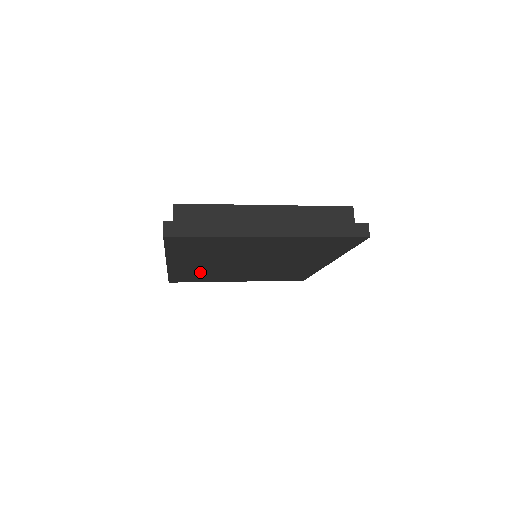
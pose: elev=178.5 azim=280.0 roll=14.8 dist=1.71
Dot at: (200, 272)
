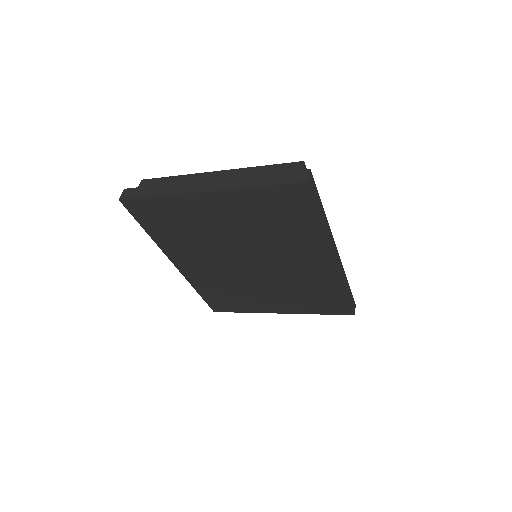
Dot at: (220, 285)
